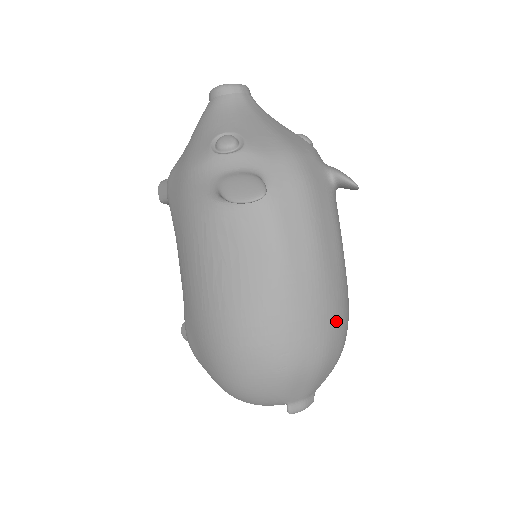
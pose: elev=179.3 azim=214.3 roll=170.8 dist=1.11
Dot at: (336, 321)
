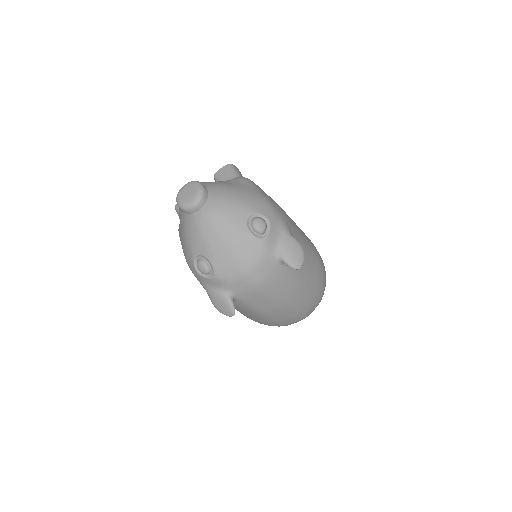
Dot at: (307, 308)
